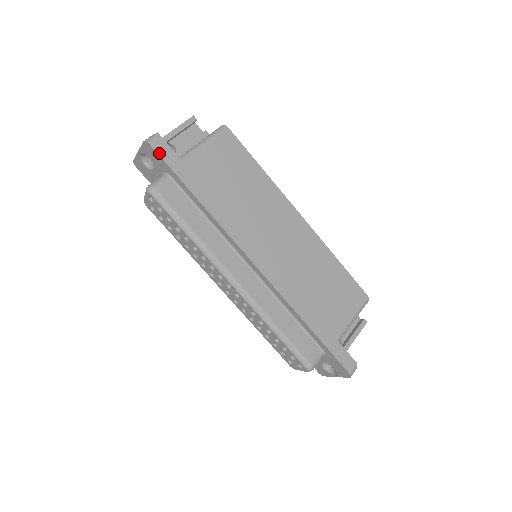
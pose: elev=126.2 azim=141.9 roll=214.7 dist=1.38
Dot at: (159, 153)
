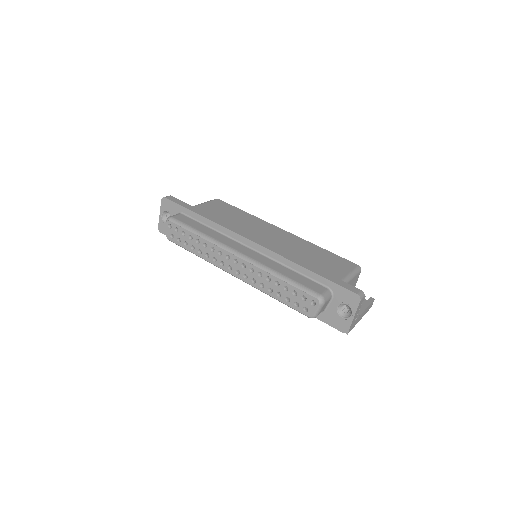
Dot at: (172, 200)
